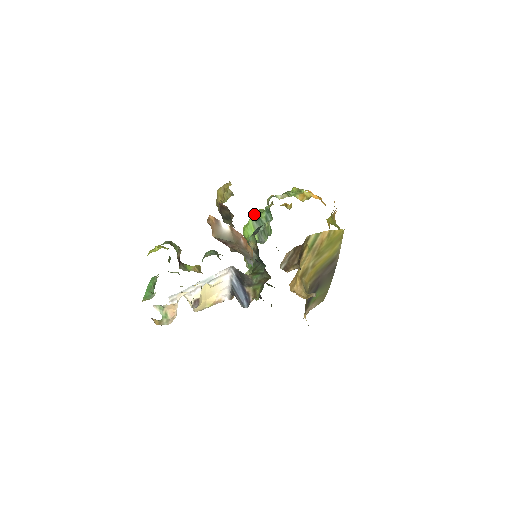
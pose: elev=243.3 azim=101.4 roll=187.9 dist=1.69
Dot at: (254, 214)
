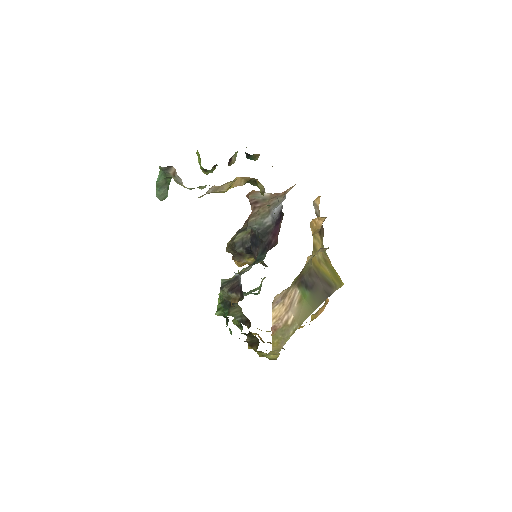
Dot at: occluded
